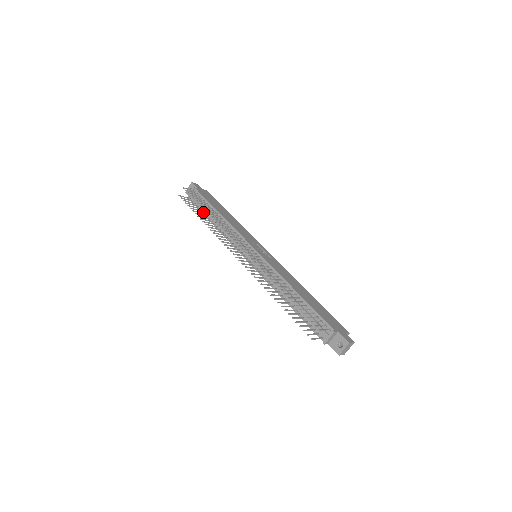
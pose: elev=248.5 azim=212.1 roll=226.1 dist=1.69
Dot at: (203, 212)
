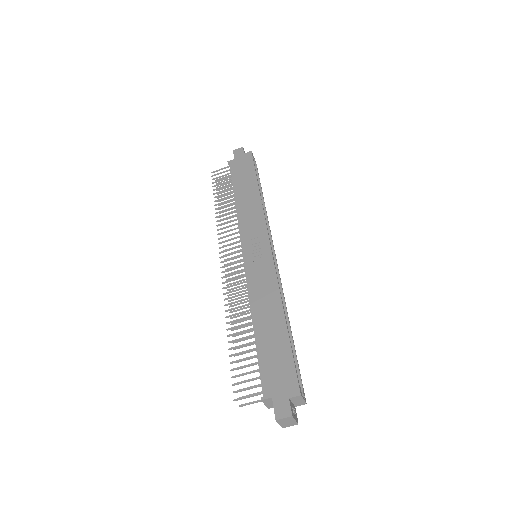
Dot at: occluded
